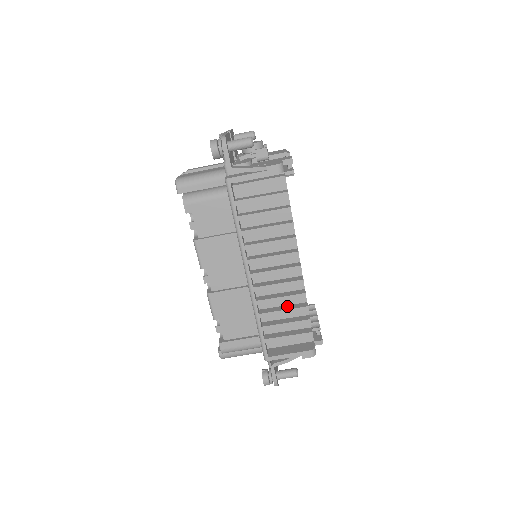
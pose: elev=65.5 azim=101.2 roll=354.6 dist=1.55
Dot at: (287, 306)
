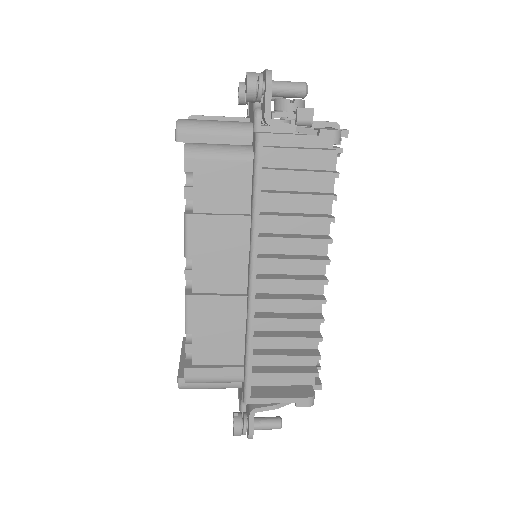
Dot at: (293, 332)
